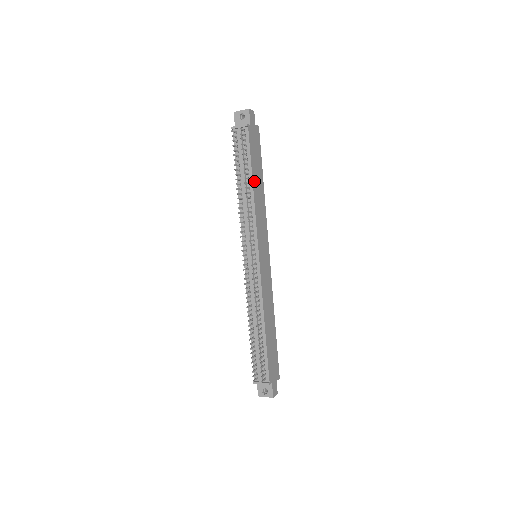
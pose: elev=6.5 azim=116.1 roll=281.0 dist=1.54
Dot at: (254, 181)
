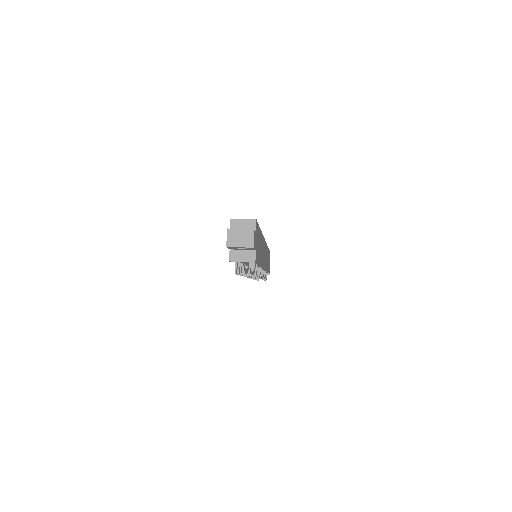
Dot at: (260, 258)
